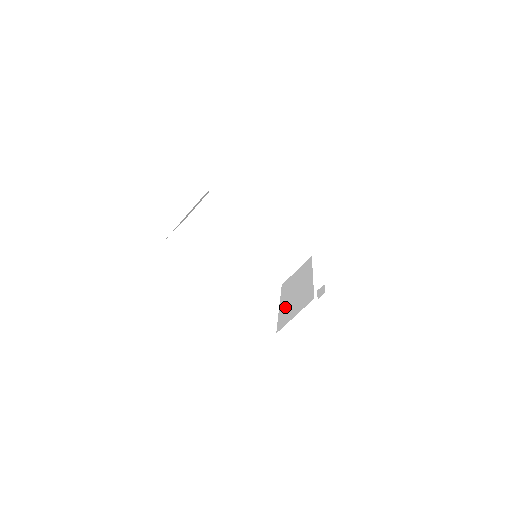
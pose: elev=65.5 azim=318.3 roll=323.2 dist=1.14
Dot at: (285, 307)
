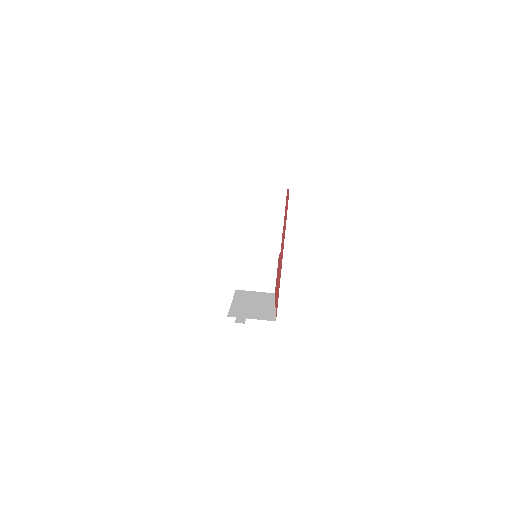
Dot at: (240, 306)
